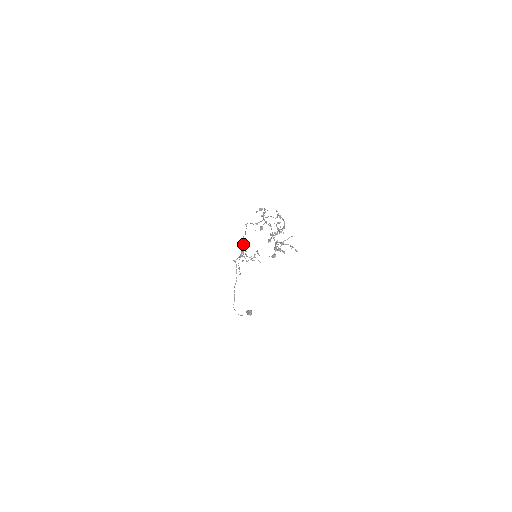
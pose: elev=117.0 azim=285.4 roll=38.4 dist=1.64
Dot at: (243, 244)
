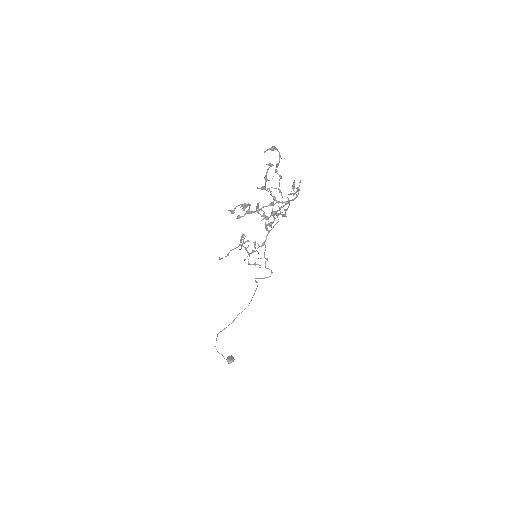
Dot at: (262, 243)
